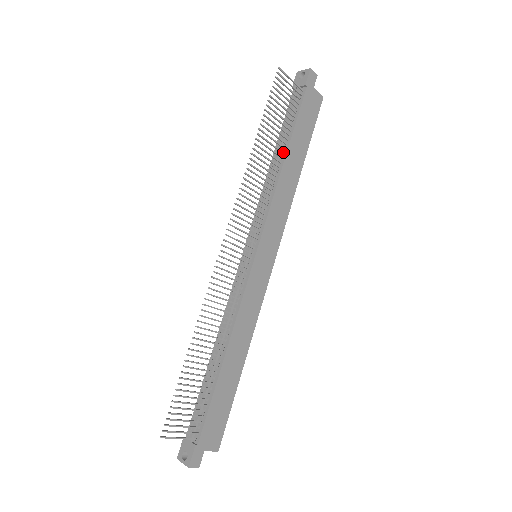
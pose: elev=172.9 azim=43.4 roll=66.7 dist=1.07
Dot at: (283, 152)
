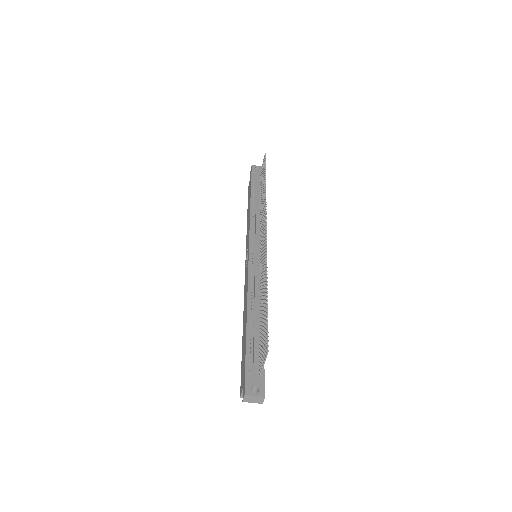
Dot at: occluded
